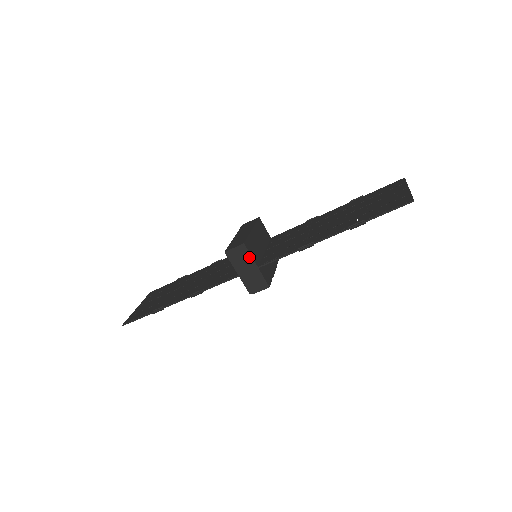
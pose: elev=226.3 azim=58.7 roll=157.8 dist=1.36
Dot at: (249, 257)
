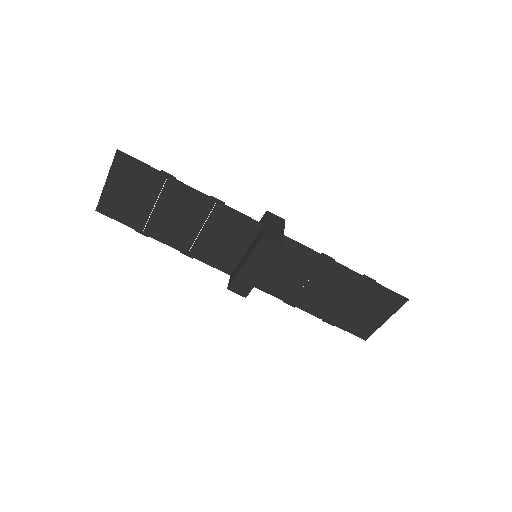
Dot at: (282, 226)
